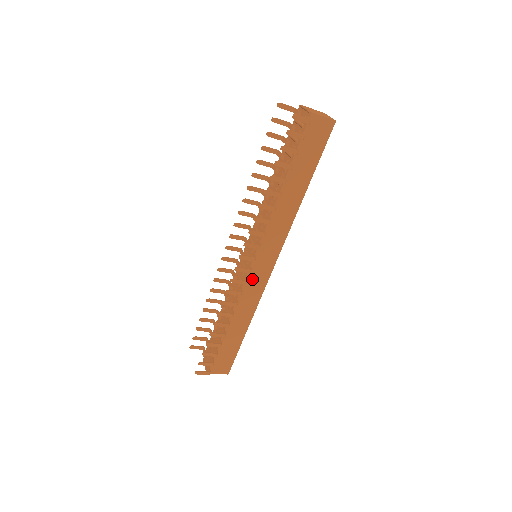
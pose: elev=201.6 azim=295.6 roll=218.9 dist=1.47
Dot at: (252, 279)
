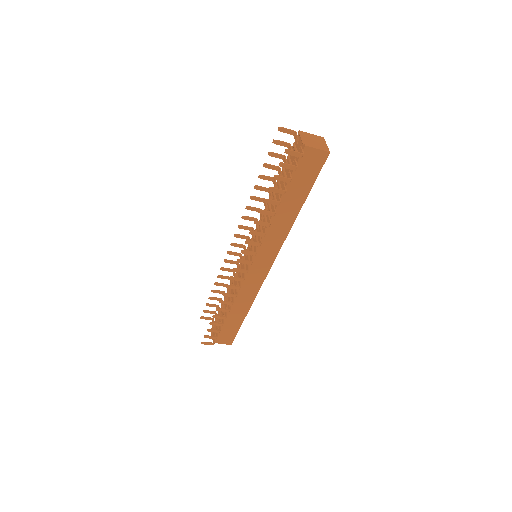
Dot at: (251, 276)
